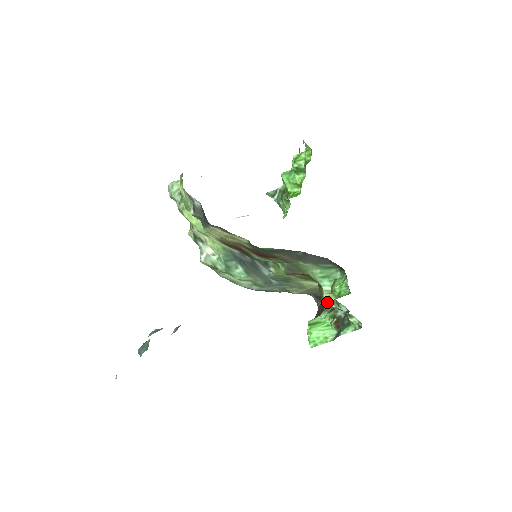
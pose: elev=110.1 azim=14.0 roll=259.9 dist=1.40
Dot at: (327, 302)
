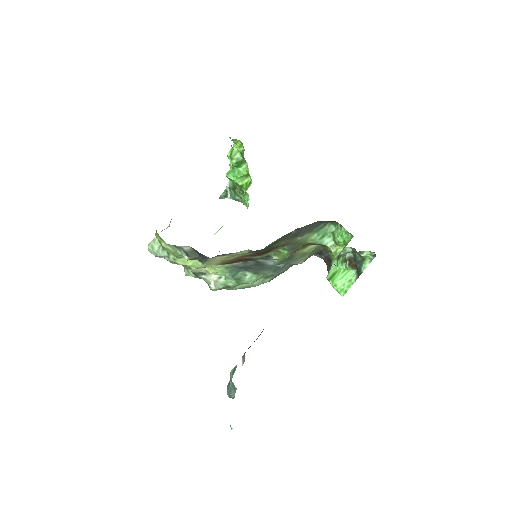
Dot at: occluded
